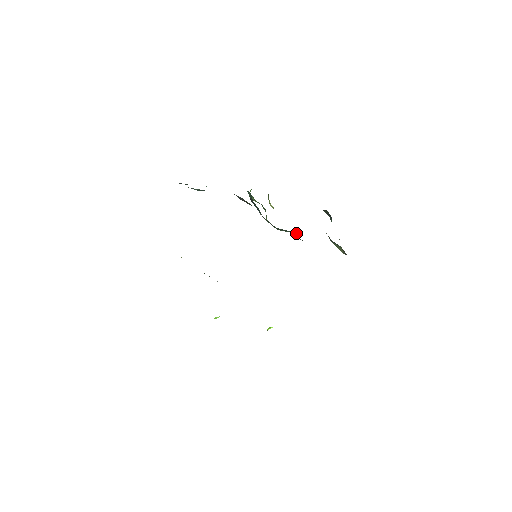
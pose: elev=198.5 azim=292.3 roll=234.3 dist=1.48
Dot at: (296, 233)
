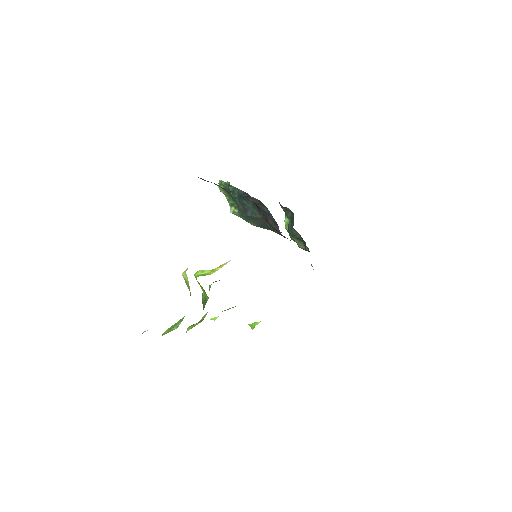
Dot at: occluded
